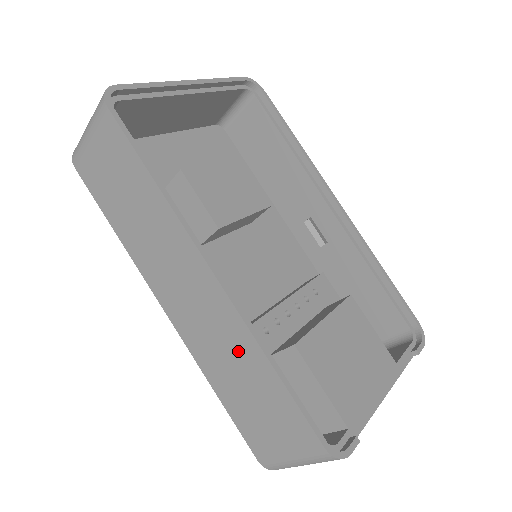
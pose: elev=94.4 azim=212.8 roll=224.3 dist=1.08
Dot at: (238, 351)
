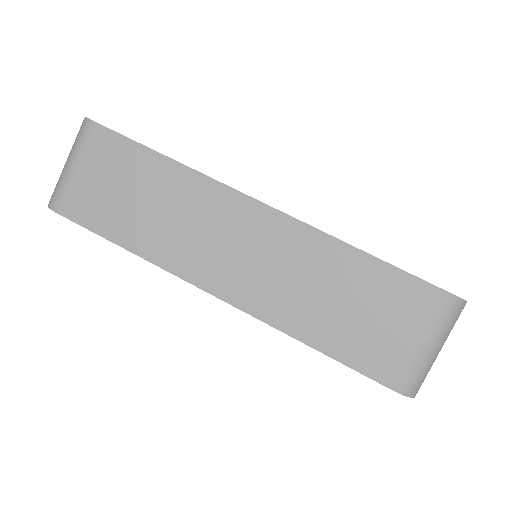
Dot at: (317, 265)
